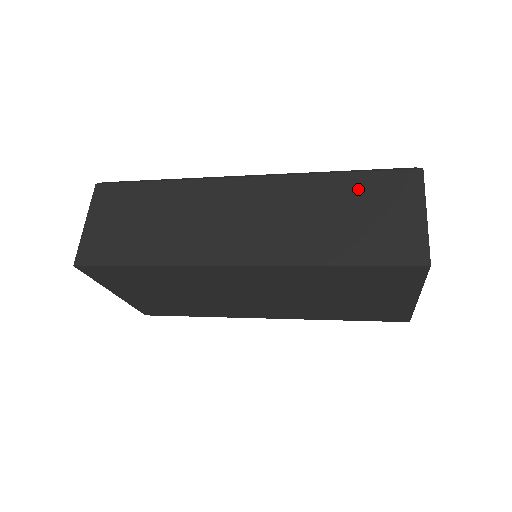
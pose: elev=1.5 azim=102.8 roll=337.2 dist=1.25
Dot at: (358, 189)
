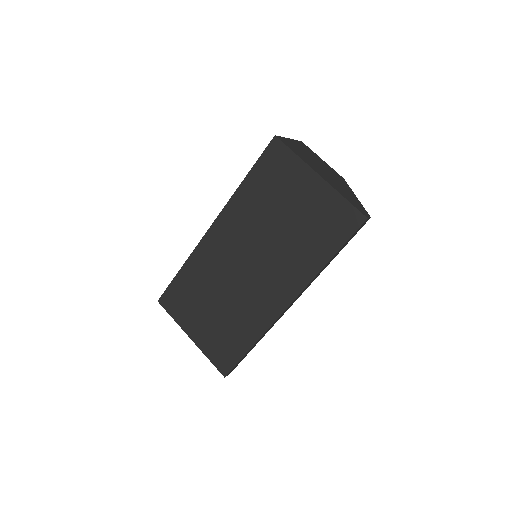
Dot at: occluded
